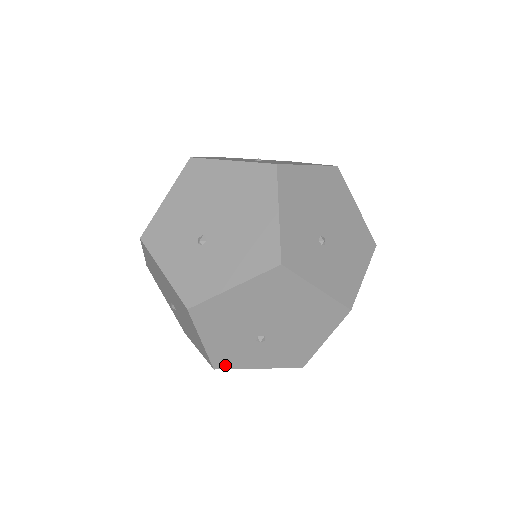
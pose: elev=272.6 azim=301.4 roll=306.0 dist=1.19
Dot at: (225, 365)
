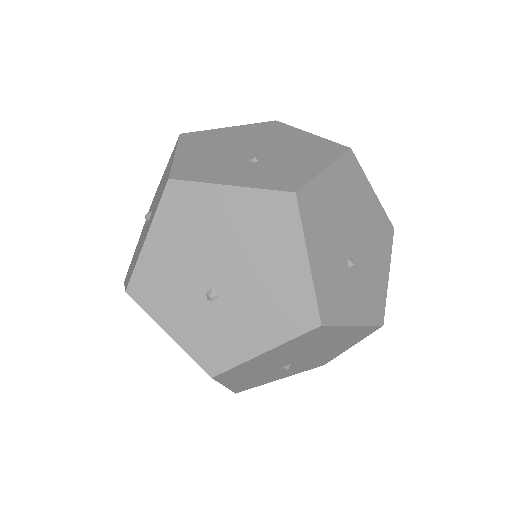
Dot at: occluded
